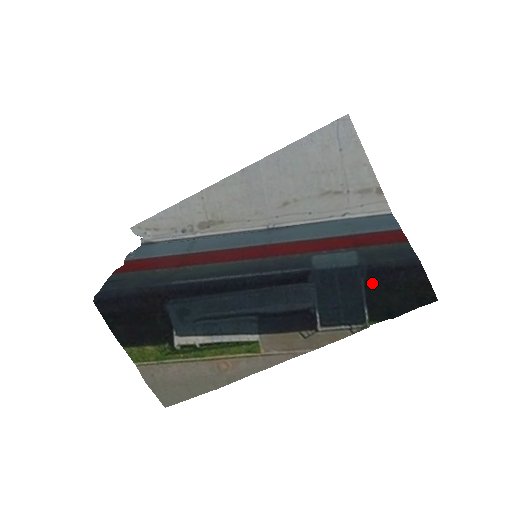
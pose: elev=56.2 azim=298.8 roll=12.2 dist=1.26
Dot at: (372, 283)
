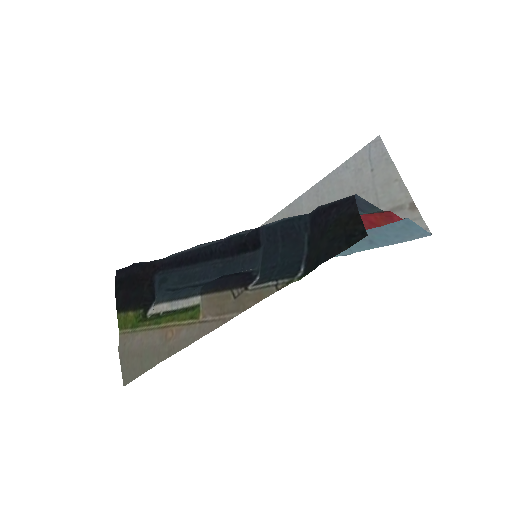
Dot at: (313, 236)
